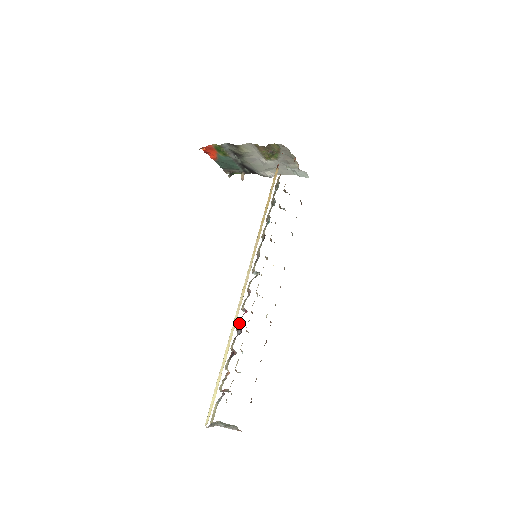
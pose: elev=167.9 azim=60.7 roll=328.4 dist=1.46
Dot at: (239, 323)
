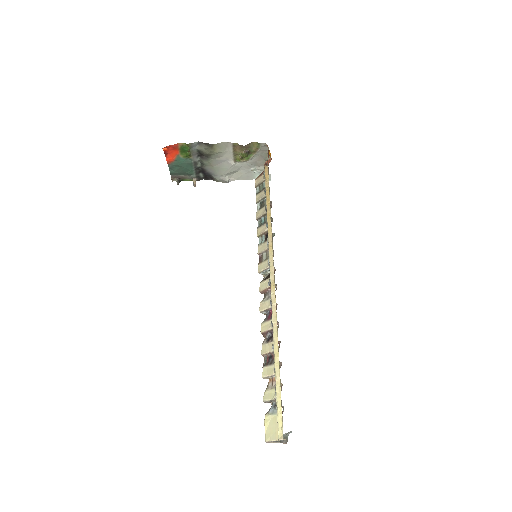
Dot at: (269, 324)
